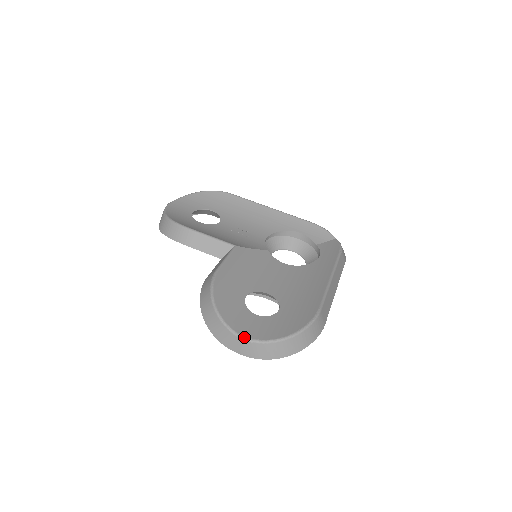
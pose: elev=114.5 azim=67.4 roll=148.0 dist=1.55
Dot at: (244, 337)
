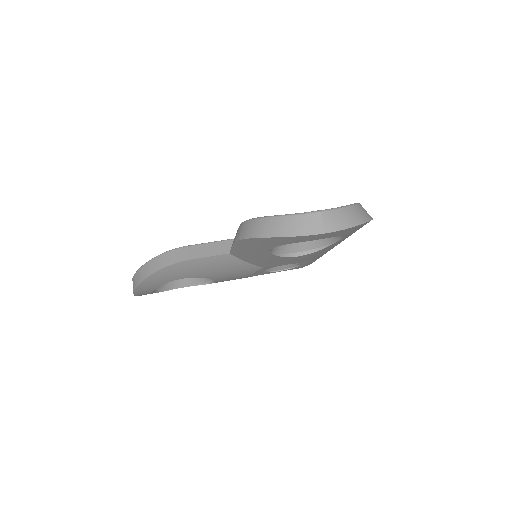
Dot at: (319, 210)
